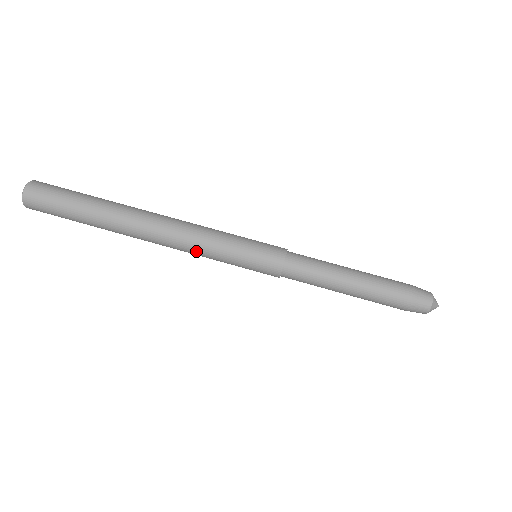
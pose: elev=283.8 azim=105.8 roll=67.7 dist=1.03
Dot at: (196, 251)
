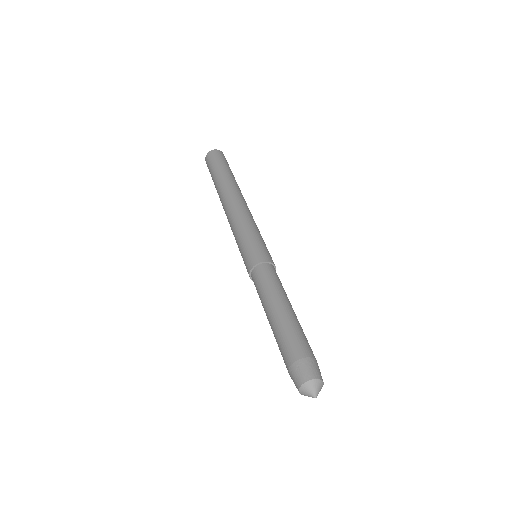
Dot at: (241, 217)
